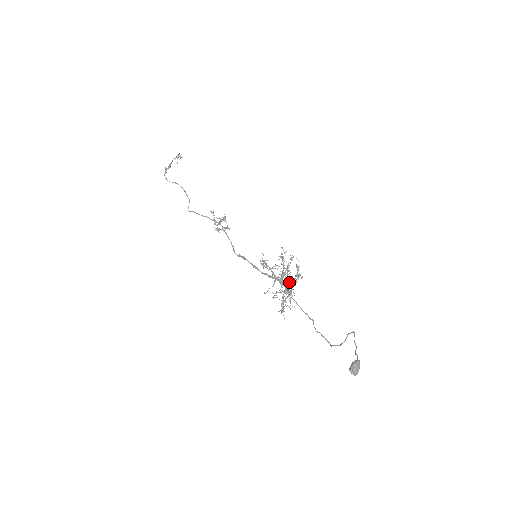
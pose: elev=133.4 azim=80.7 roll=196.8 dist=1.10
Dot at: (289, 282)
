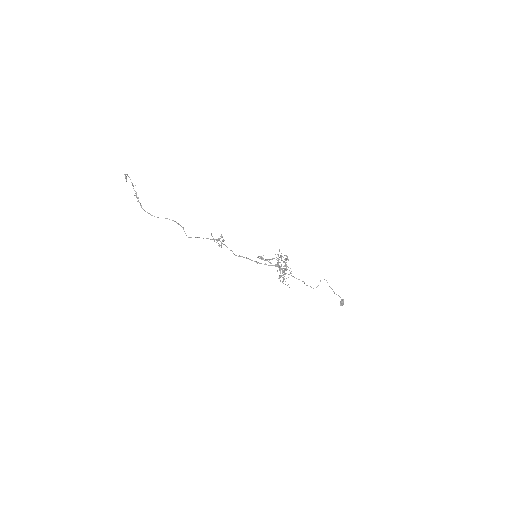
Dot at: occluded
